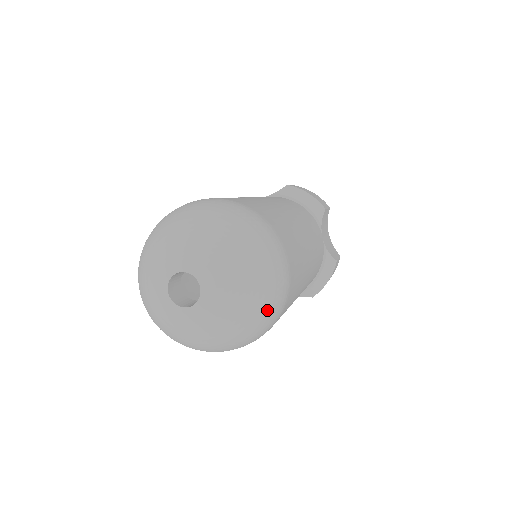
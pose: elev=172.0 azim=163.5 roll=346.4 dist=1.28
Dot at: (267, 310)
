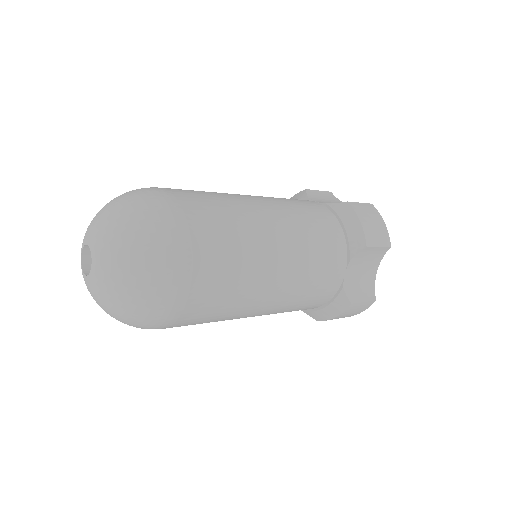
Dot at: (142, 314)
